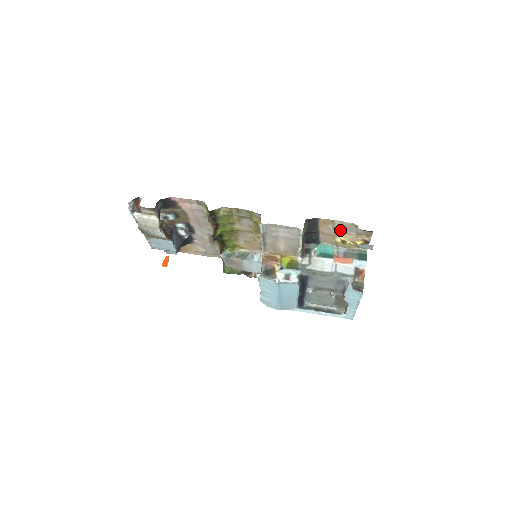
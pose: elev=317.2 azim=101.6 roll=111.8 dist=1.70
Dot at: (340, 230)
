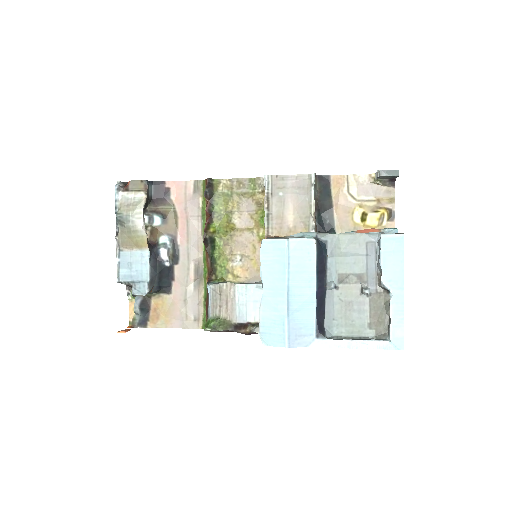
Dot at: (357, 196)
